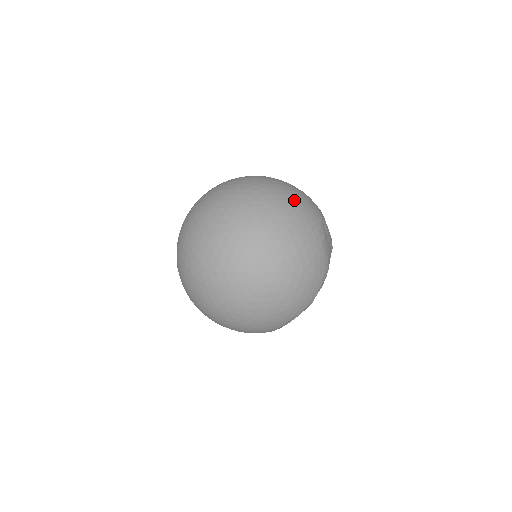
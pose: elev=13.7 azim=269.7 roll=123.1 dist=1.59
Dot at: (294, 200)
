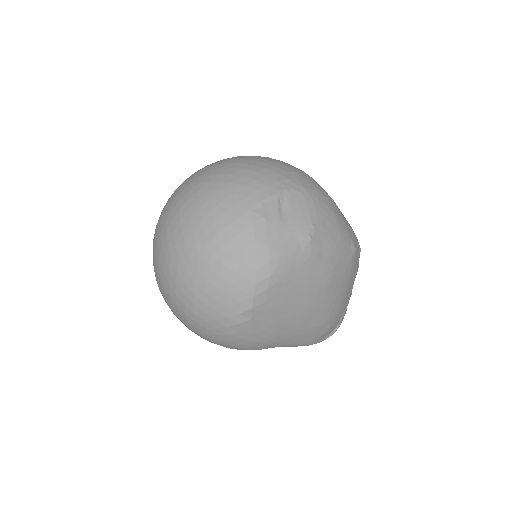
Dot at: (233, 172)
